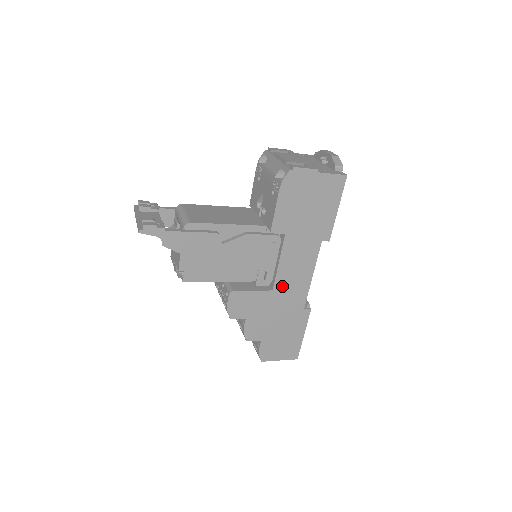
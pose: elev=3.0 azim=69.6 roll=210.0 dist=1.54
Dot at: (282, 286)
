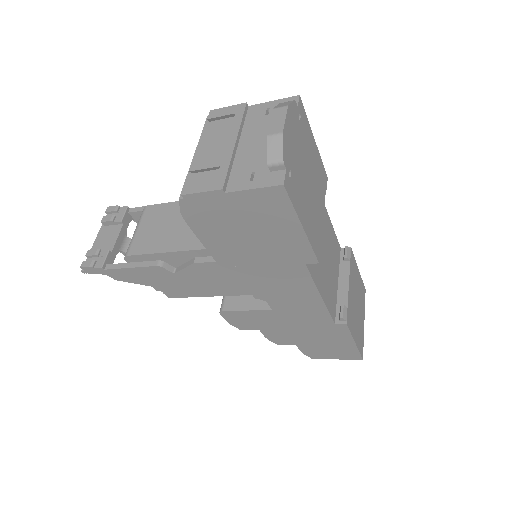
Dot at: (282, 306)
